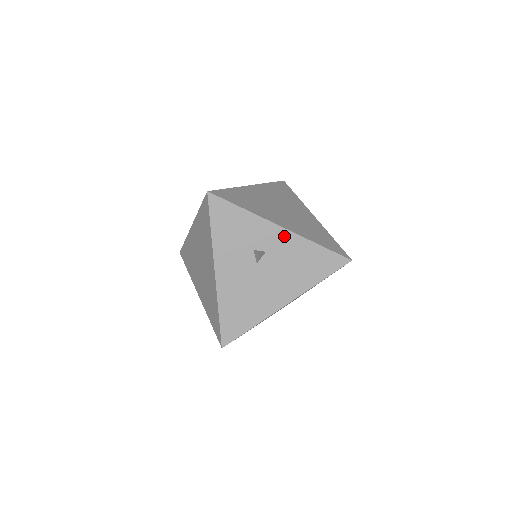
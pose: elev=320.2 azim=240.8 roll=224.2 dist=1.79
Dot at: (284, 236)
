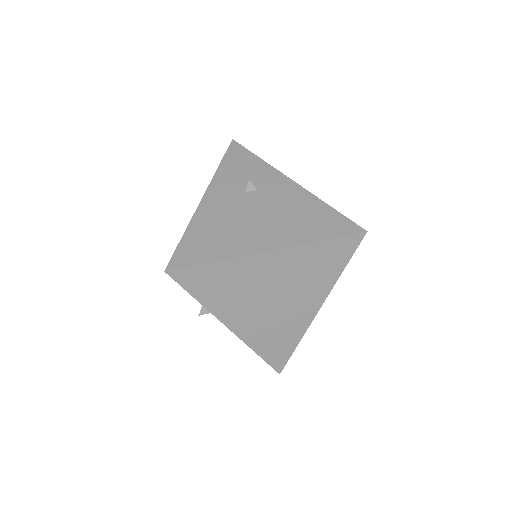
Dot at: occluded
